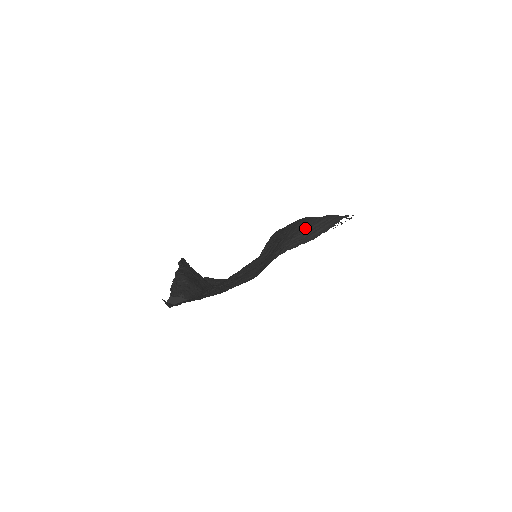
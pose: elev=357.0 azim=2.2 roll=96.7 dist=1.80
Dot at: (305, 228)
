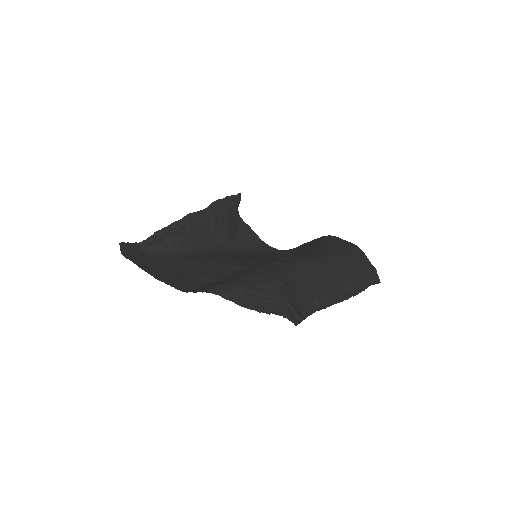
Dot at: (256, 287)
